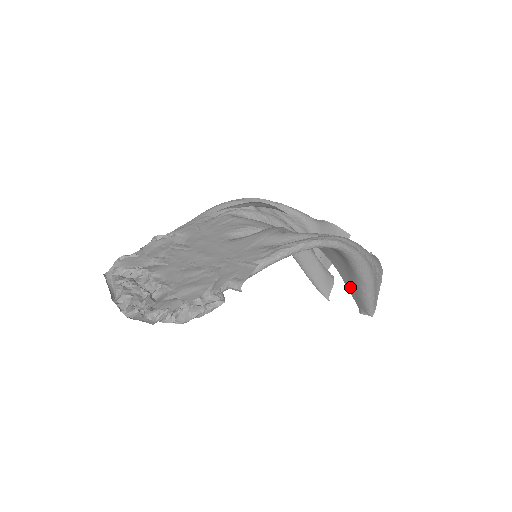
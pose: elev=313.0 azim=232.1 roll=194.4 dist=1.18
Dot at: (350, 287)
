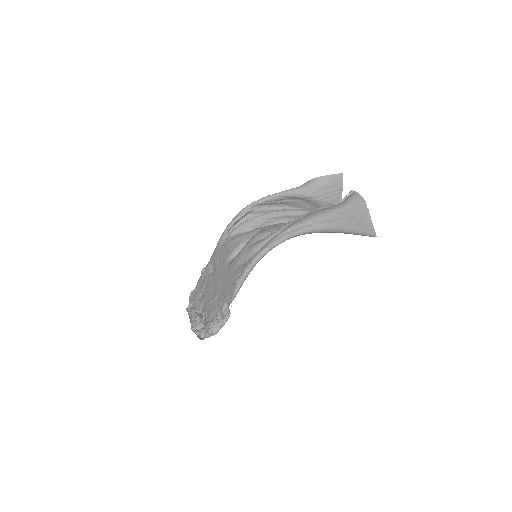
Dot at: occluded
